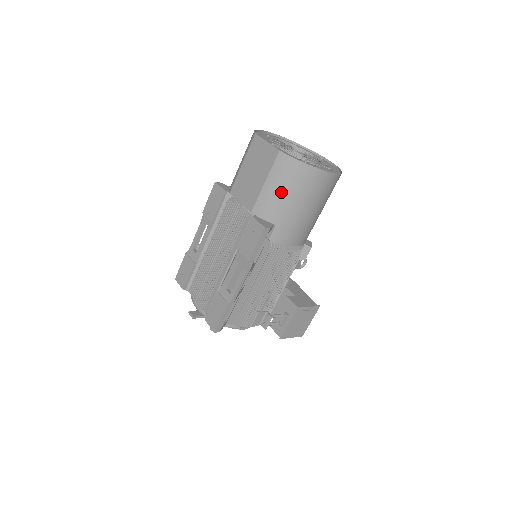
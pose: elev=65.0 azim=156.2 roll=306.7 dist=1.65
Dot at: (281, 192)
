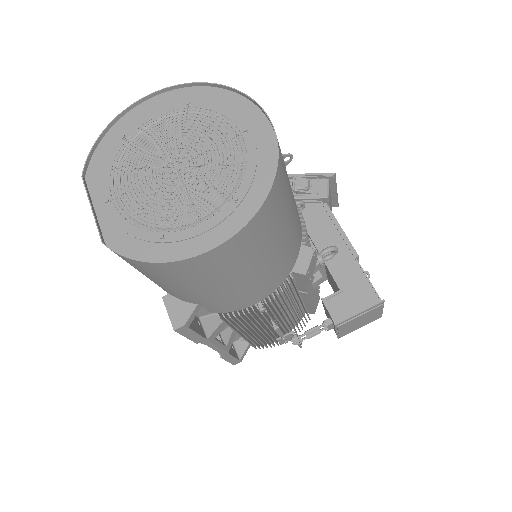
Dot at: (162, 283)
